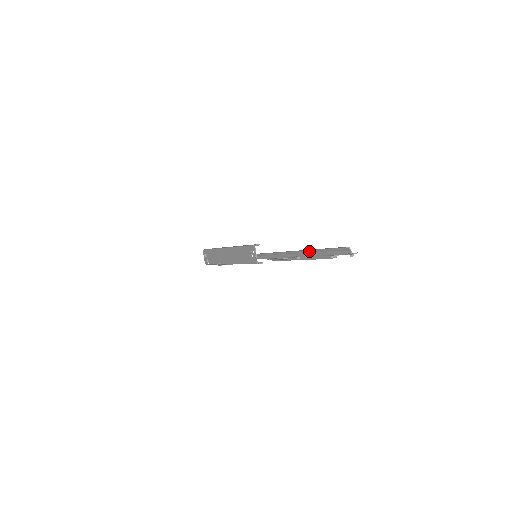
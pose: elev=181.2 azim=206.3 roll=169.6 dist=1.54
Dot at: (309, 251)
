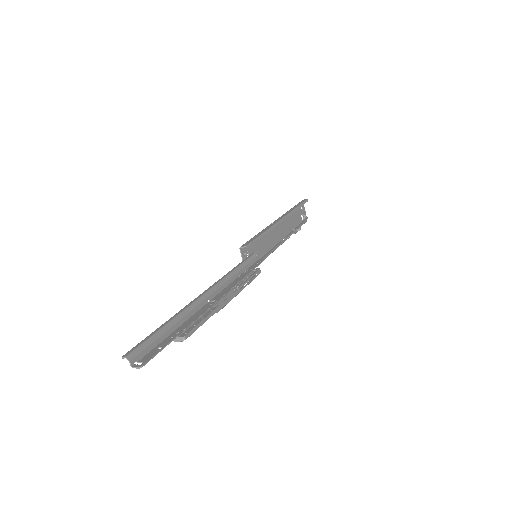
Dot at: (176, 314)
